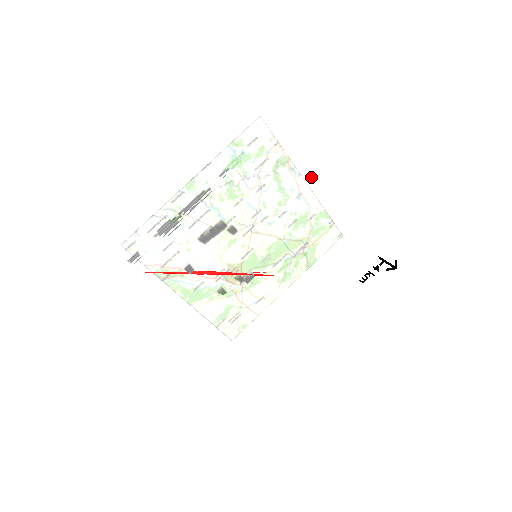
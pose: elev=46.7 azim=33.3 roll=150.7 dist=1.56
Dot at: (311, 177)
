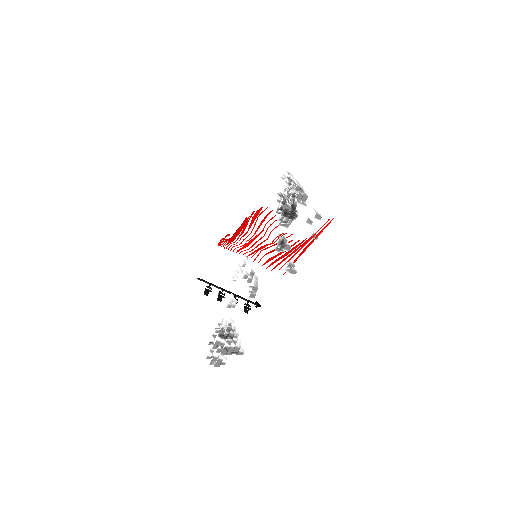
Dot at: occluded
